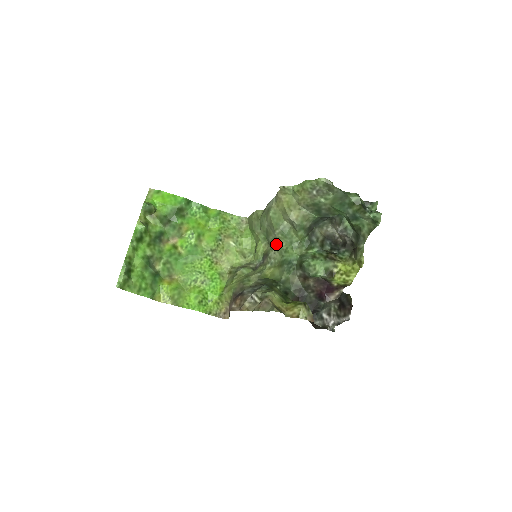
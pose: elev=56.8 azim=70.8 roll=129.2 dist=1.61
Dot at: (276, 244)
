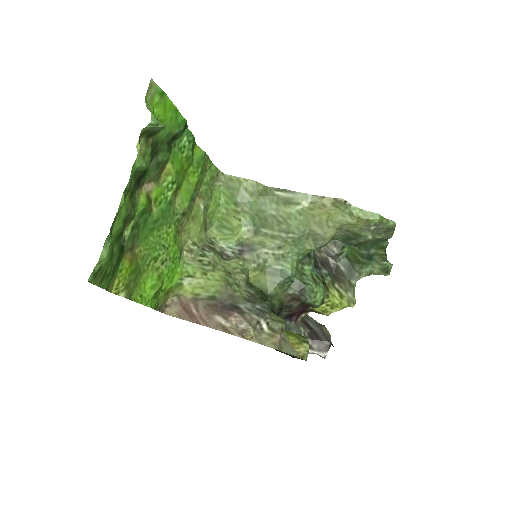
Dot at: (277, 246)
